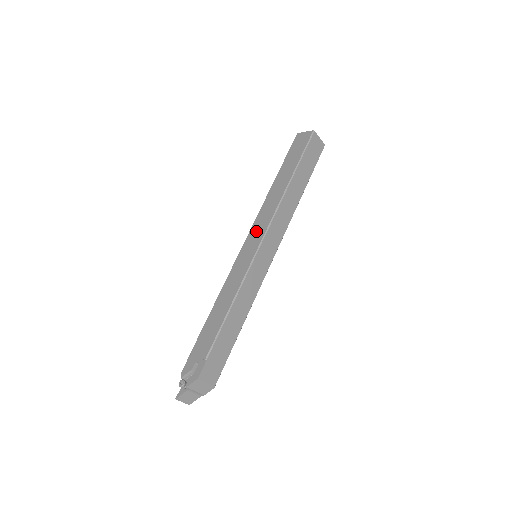
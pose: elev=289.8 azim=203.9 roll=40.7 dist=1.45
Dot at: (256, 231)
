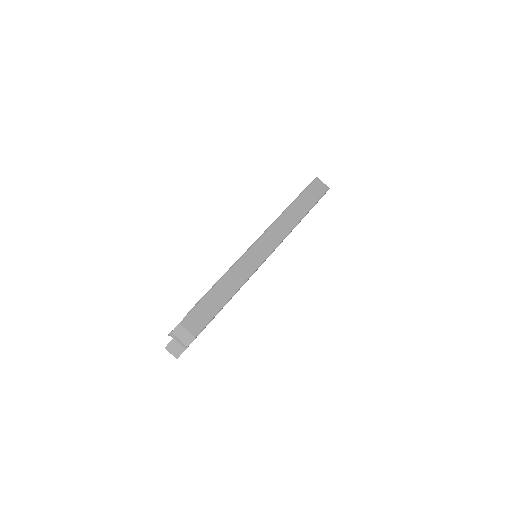
Dot at: occluded
